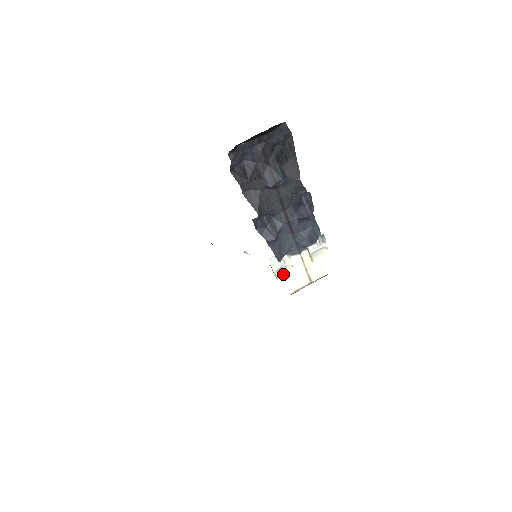
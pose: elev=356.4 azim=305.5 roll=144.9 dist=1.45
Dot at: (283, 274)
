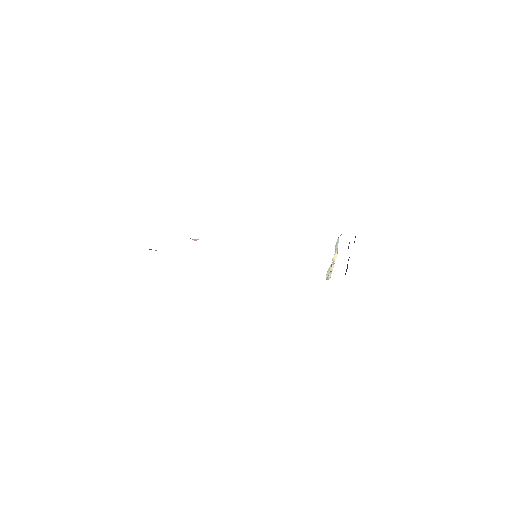
Dot at: occluded
